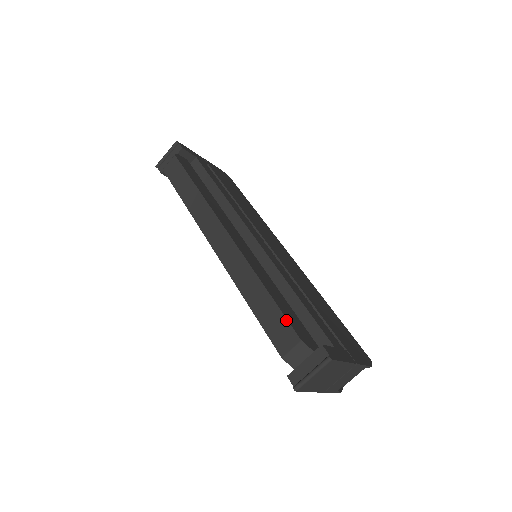
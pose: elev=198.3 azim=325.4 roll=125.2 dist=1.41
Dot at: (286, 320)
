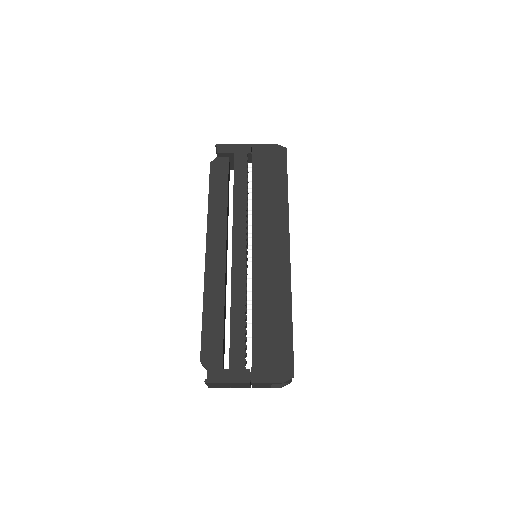
Dot at: (201, 342)
